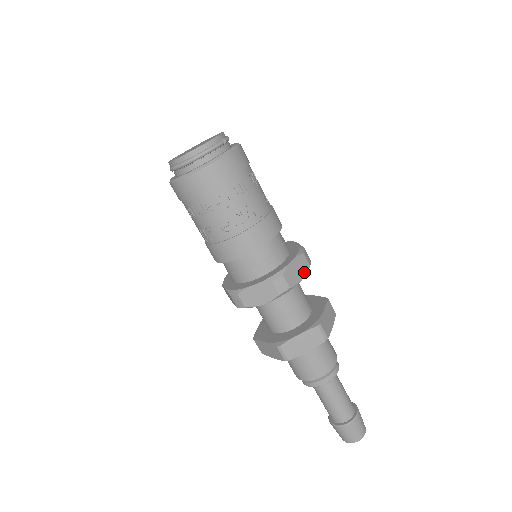
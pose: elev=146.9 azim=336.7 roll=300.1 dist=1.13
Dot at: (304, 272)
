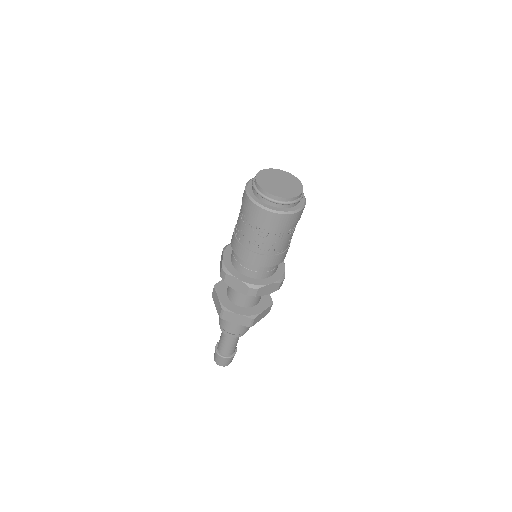
Dot at: (272, 291)
